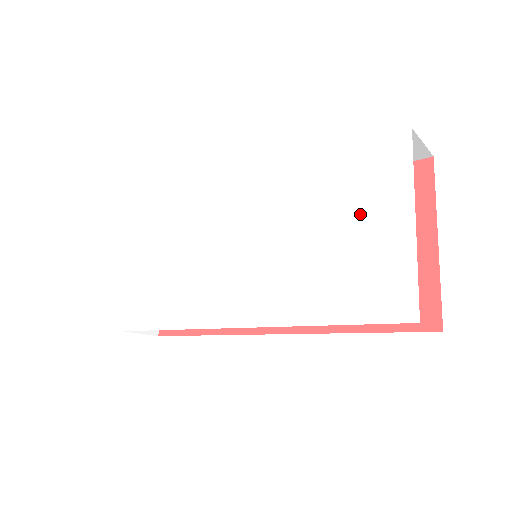
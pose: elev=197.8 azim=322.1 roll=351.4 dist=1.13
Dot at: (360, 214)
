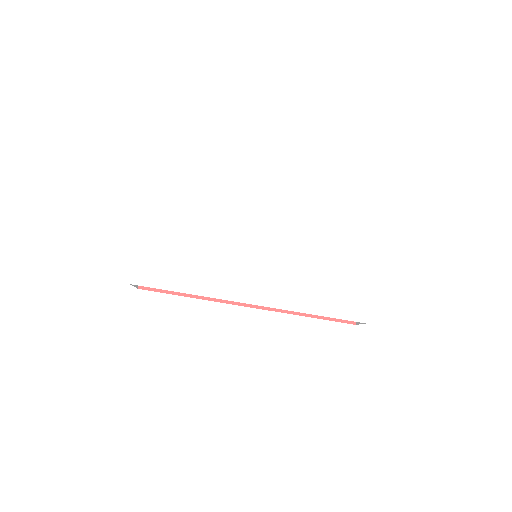
Dot at: (343, 259)
